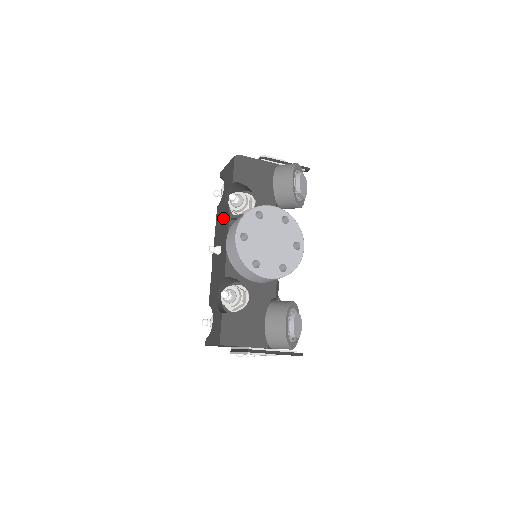
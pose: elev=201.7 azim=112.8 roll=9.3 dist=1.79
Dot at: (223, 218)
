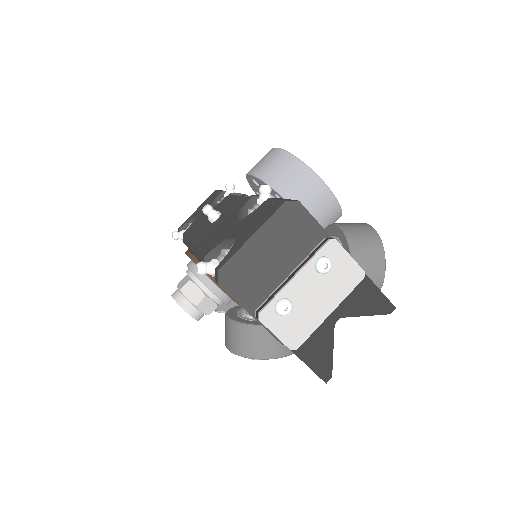
Dot at: occluded
